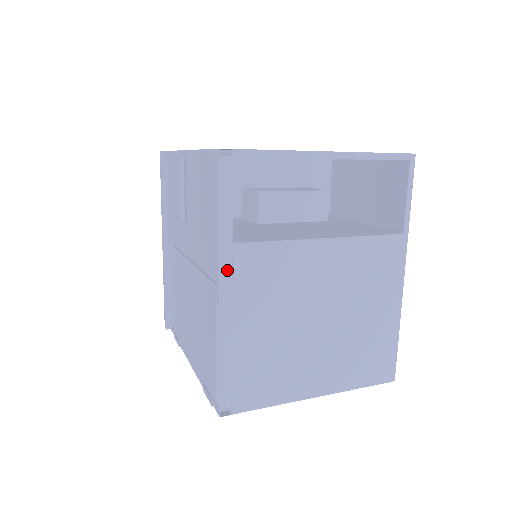
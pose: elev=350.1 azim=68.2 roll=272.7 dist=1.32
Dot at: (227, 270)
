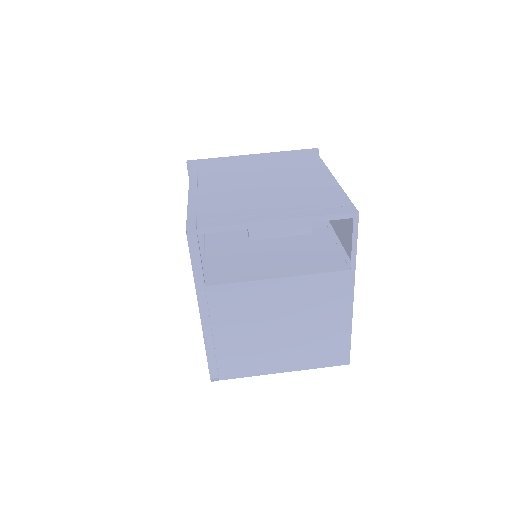
Dot at: (203, 302)
